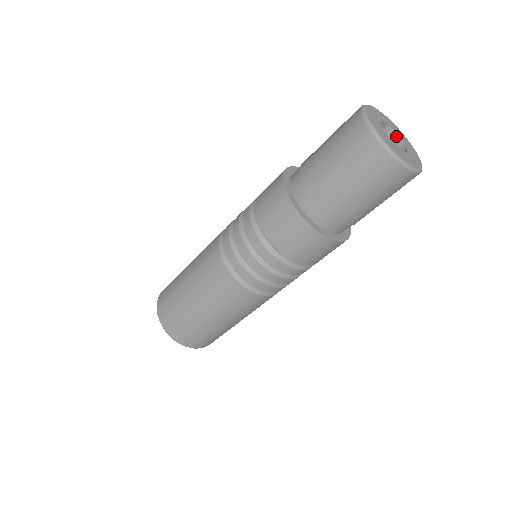
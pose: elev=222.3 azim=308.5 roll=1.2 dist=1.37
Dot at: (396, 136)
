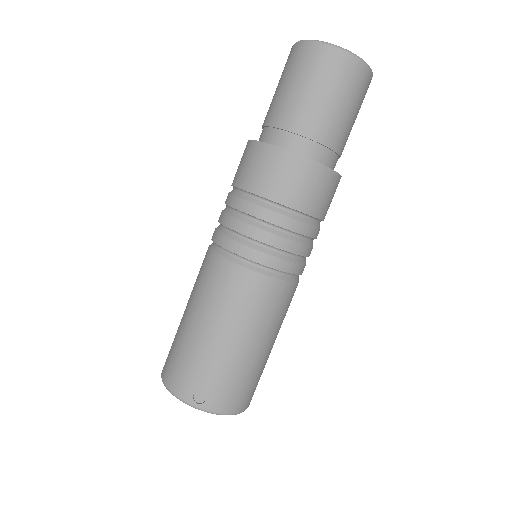
Dot at: occluded
